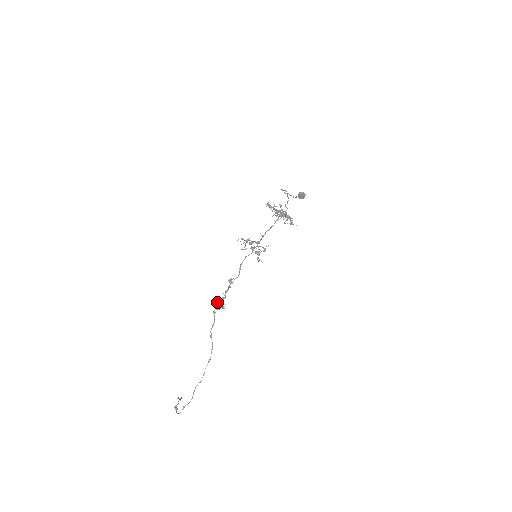
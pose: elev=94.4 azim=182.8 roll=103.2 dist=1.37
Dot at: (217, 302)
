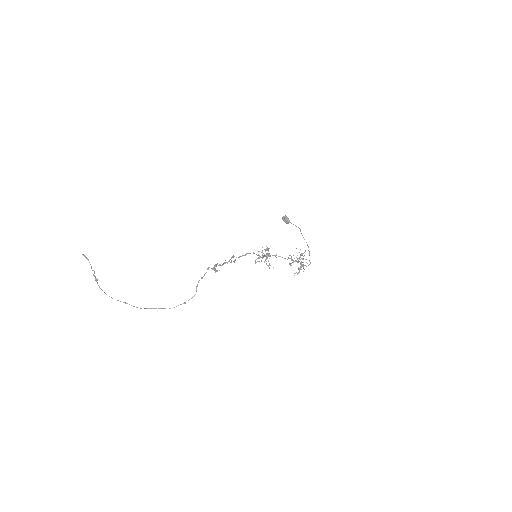
Dot at: (216, 264)
